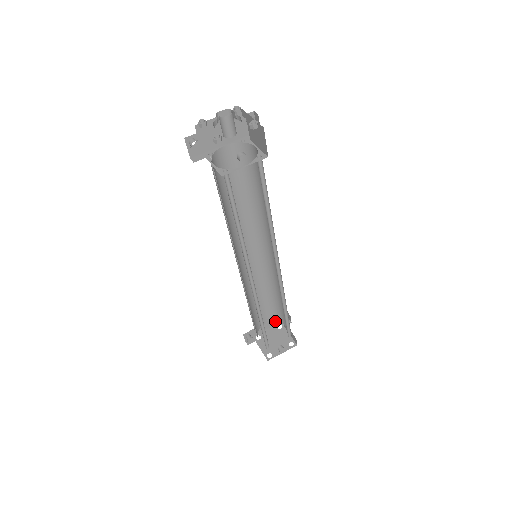
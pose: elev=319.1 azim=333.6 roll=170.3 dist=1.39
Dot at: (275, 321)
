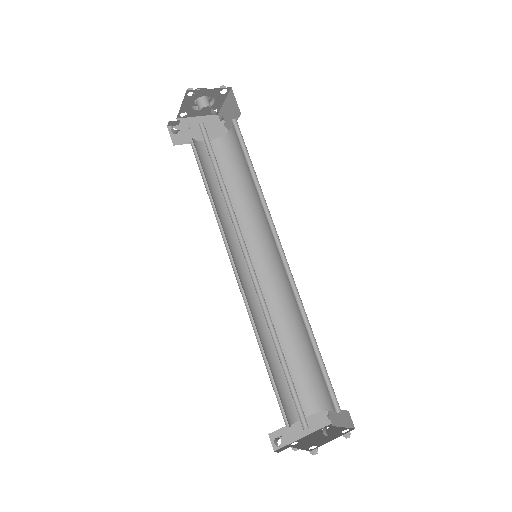
Dot at: (315, 413)
